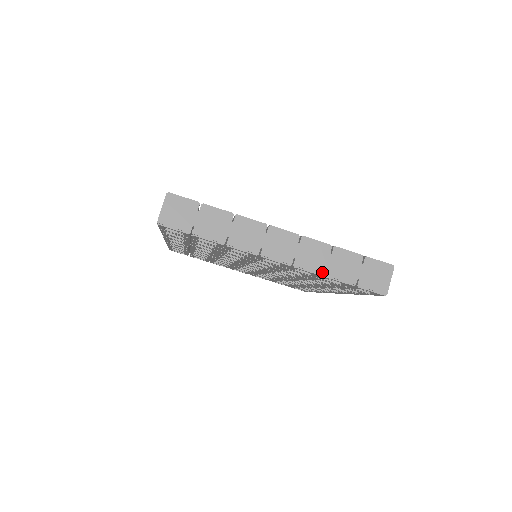
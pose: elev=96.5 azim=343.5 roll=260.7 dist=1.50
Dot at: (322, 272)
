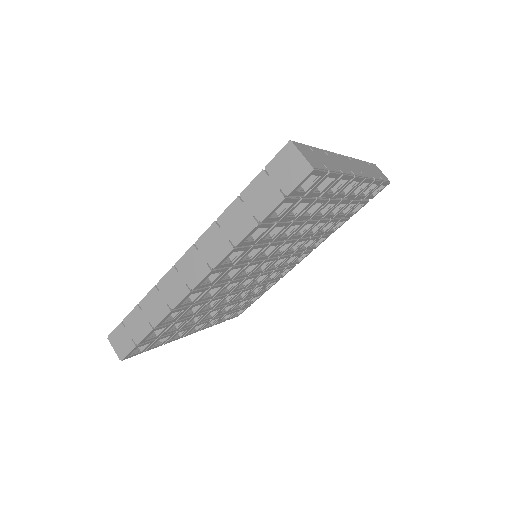
Dot at: (372, 177)
